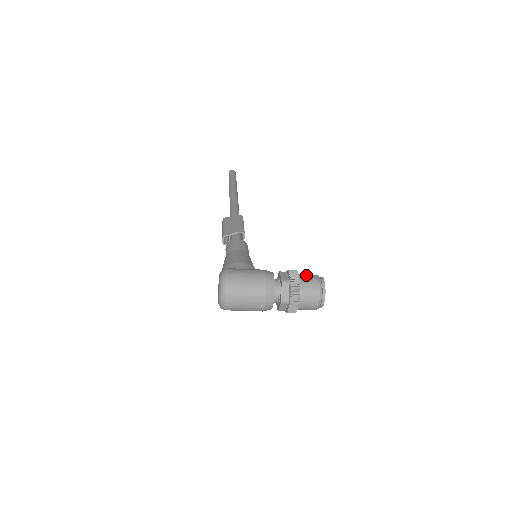
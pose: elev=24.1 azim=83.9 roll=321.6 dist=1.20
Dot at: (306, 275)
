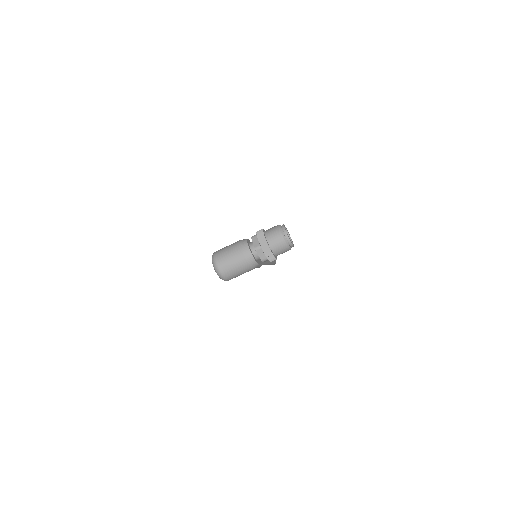
Dot at: occluded
